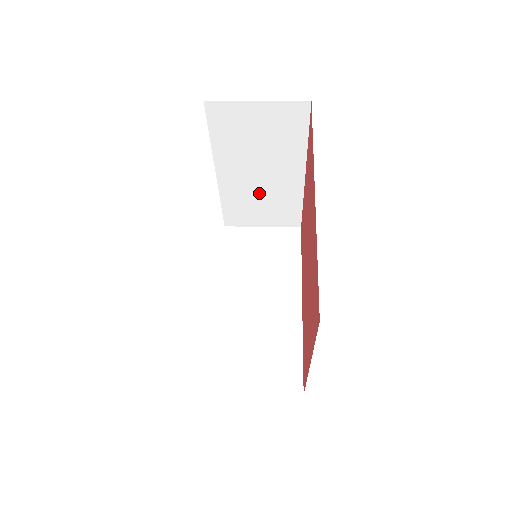
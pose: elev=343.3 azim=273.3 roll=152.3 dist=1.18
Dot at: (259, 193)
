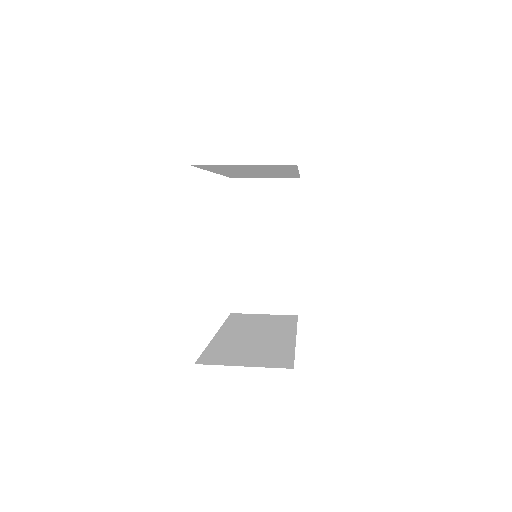
Dot at: (263, 269)
